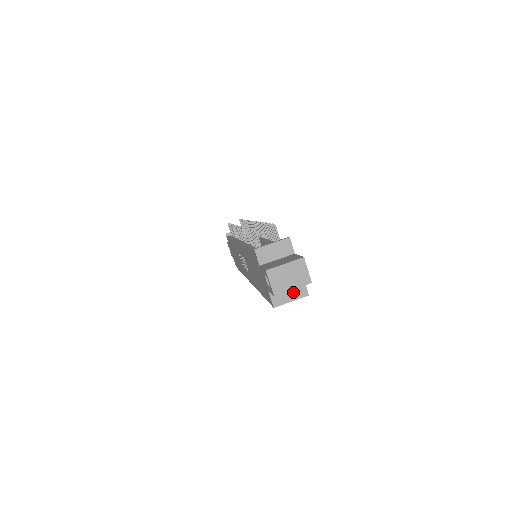
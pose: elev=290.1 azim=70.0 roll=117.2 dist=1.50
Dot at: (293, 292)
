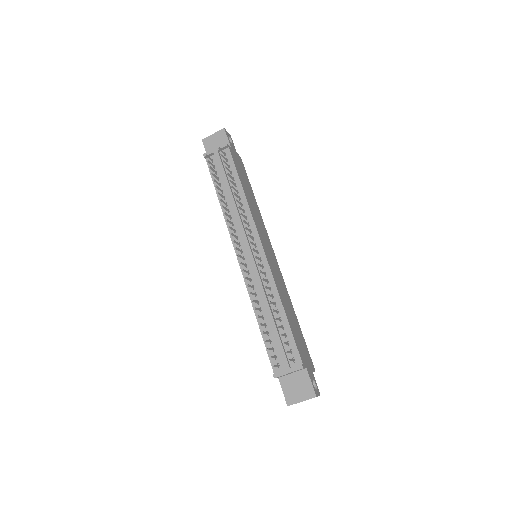
Dot at: occluded
